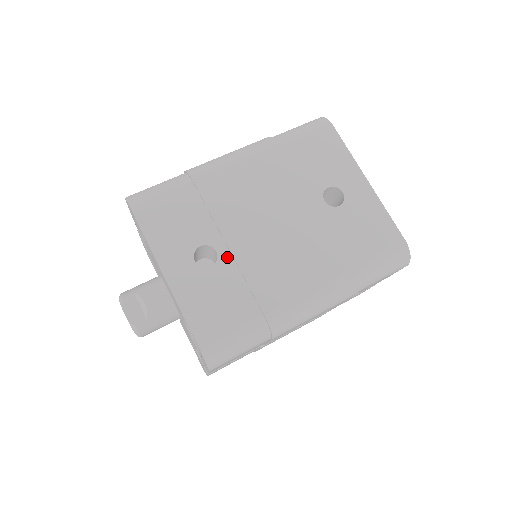
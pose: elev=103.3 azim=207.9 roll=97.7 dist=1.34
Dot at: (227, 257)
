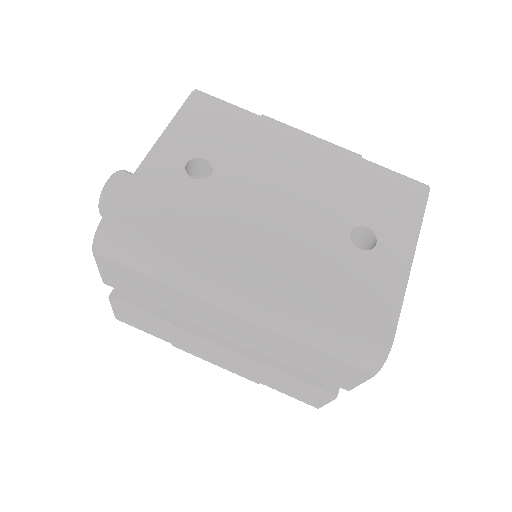
Dot at: (214, 185)
